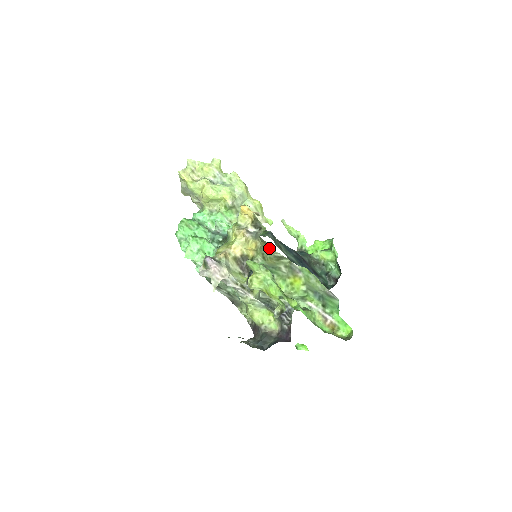
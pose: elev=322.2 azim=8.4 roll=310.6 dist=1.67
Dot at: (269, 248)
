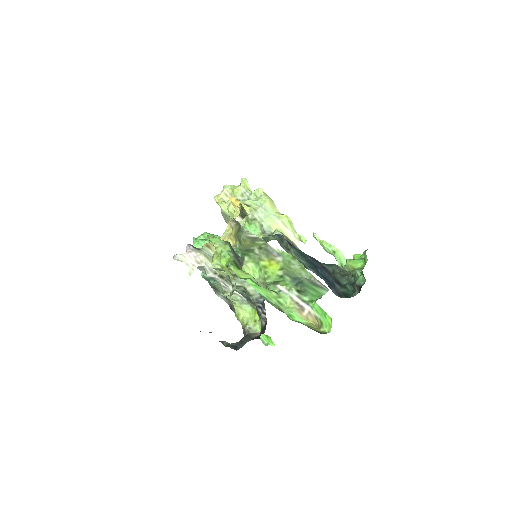
Dot at: (242, 228)
